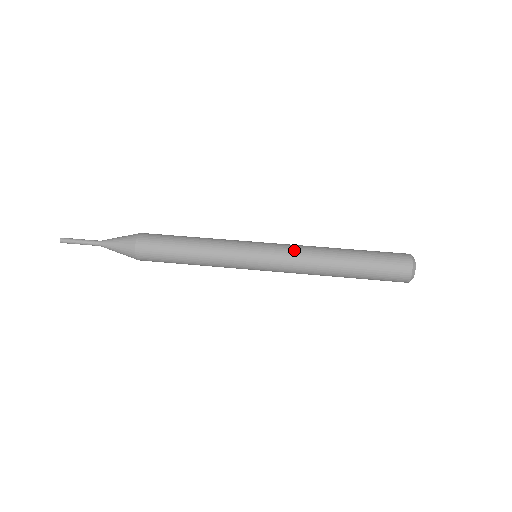
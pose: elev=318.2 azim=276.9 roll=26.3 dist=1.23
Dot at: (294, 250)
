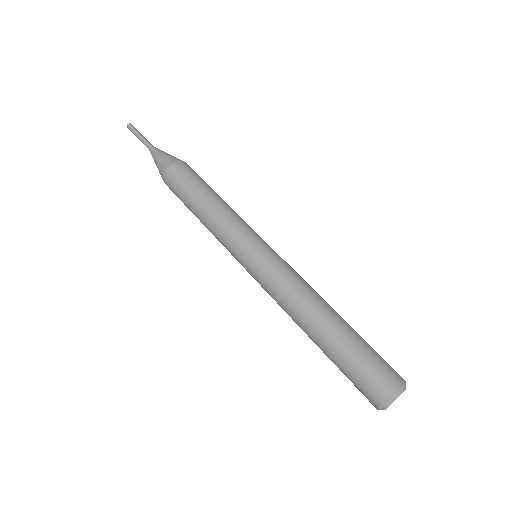
Dot at: (289, 276)
